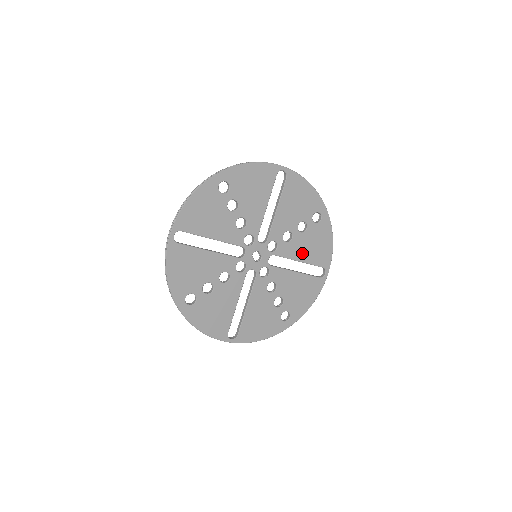
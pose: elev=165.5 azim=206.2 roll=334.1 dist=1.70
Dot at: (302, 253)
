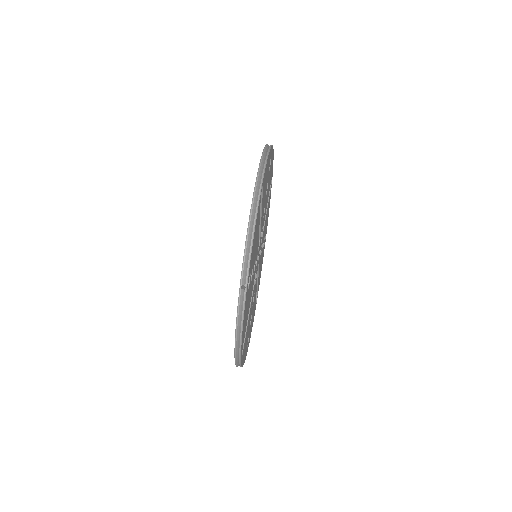
Dot at: (267, 199)
